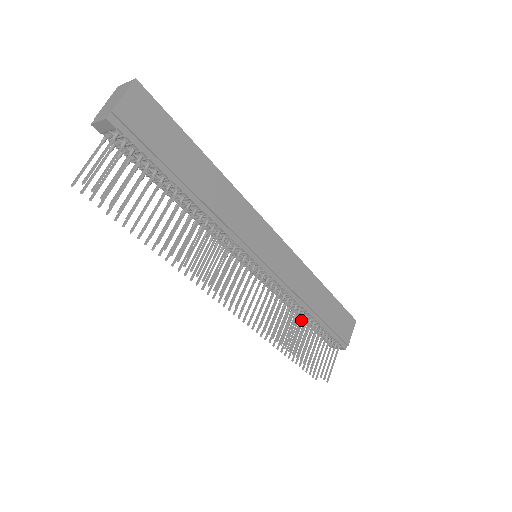
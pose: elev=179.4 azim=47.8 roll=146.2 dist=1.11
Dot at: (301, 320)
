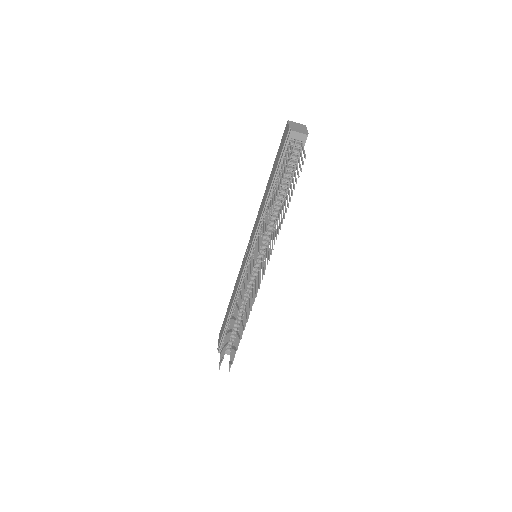
Dot at: occluded
